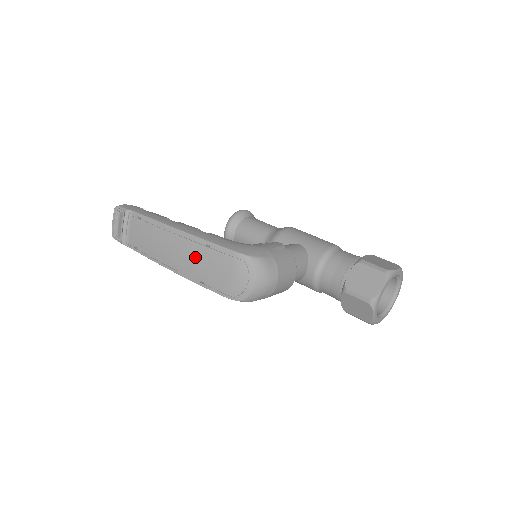
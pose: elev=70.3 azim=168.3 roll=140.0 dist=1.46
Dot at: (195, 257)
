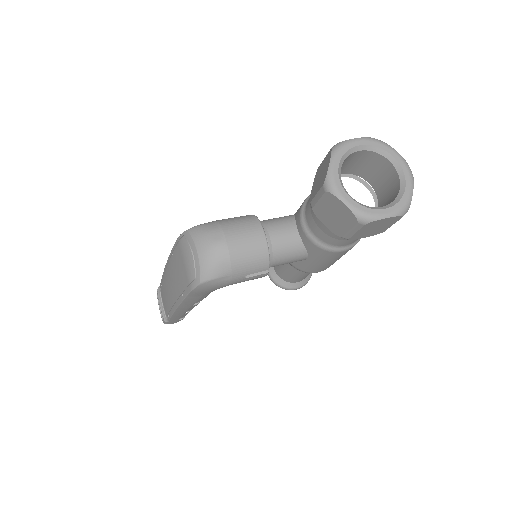
Dot at: (173, 275)
